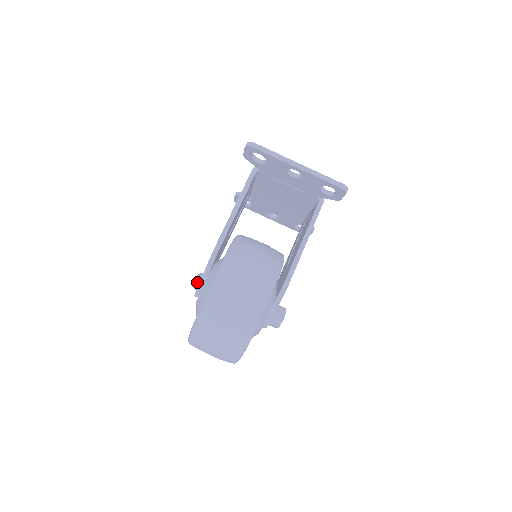
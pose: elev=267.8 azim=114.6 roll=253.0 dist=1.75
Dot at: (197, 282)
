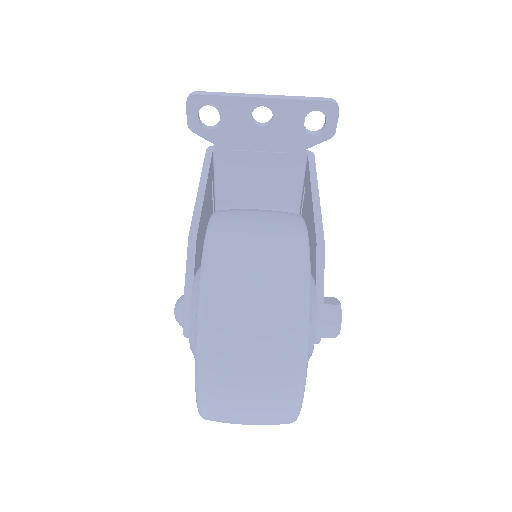
Dot at: (180, 305)
